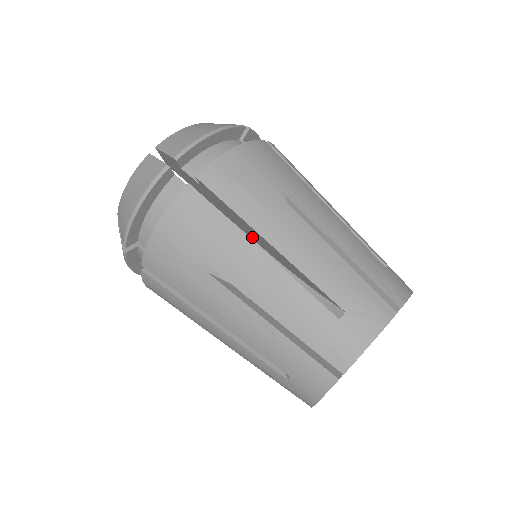
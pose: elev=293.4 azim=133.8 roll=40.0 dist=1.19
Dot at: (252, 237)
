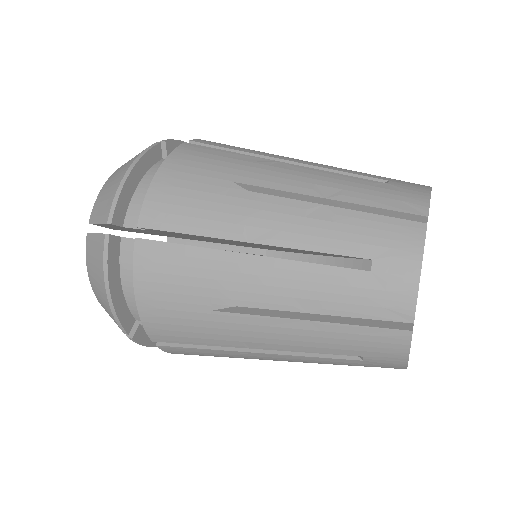
Dot at: occluded
